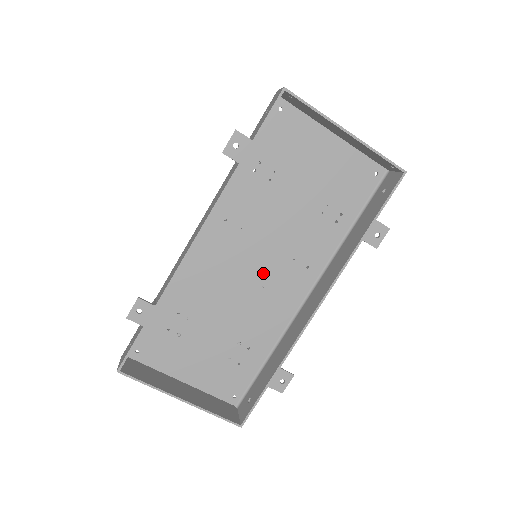
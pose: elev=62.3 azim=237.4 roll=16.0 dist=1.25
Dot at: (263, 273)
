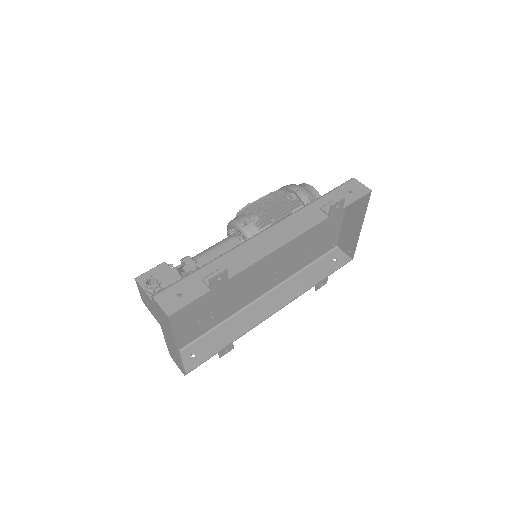
Dot at: (260, 273)
